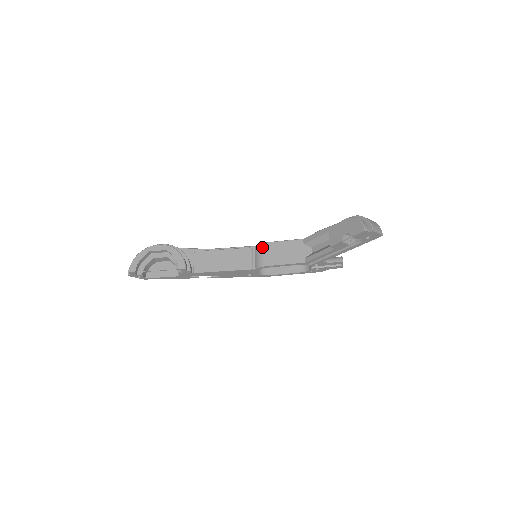
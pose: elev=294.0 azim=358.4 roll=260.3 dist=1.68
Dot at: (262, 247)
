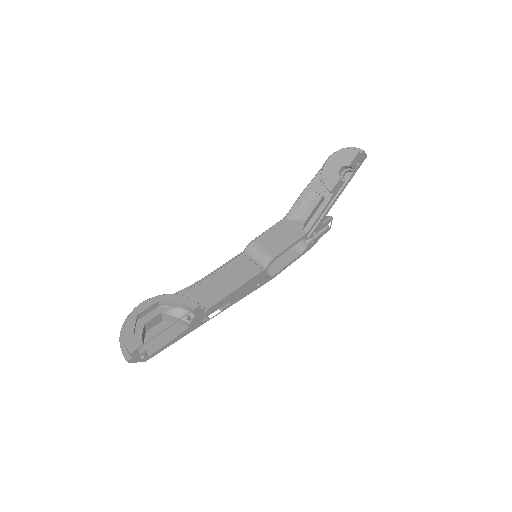
Dot at: (255, 245)
